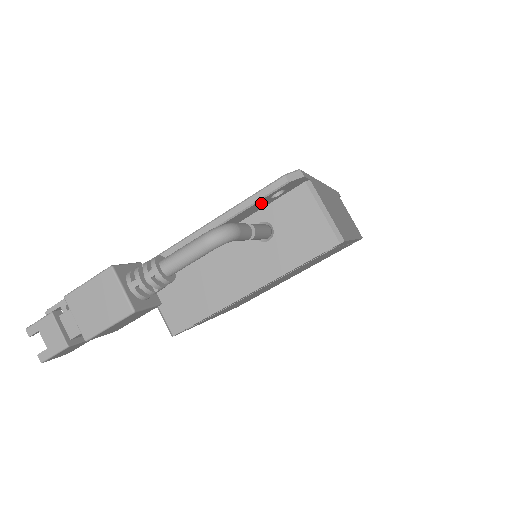
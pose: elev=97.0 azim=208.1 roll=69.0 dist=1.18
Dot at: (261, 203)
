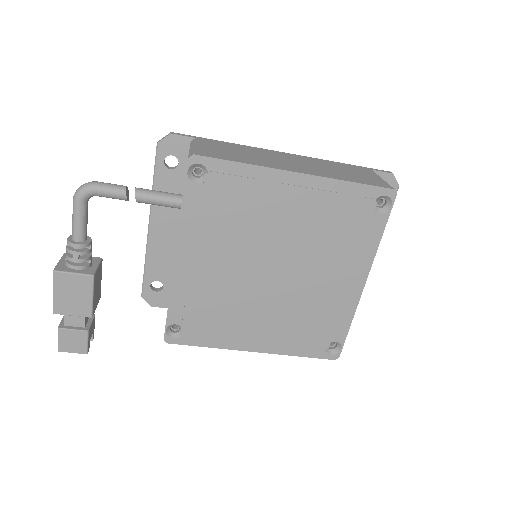
Dot at: (167, 178)
